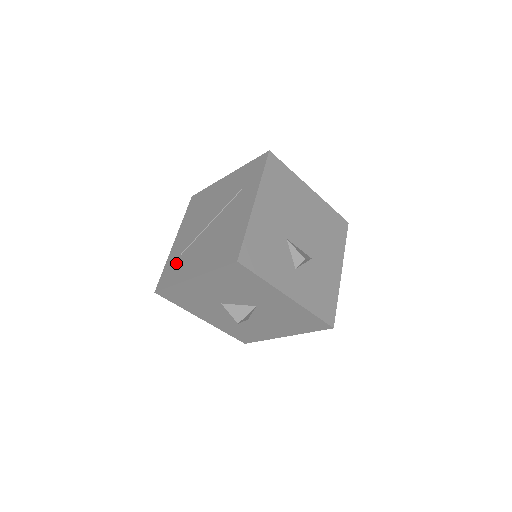
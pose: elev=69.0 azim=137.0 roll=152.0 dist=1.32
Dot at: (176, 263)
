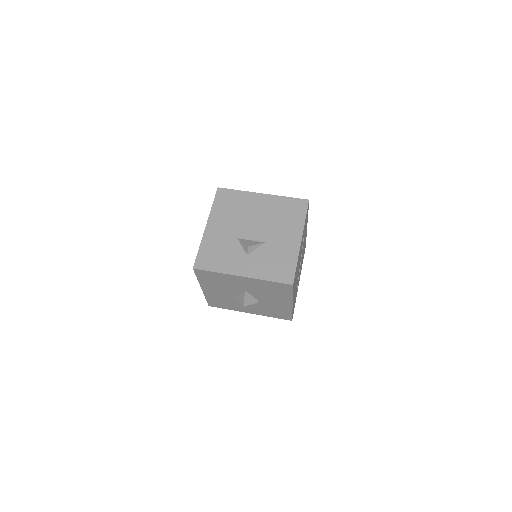
Dot at: occluded
